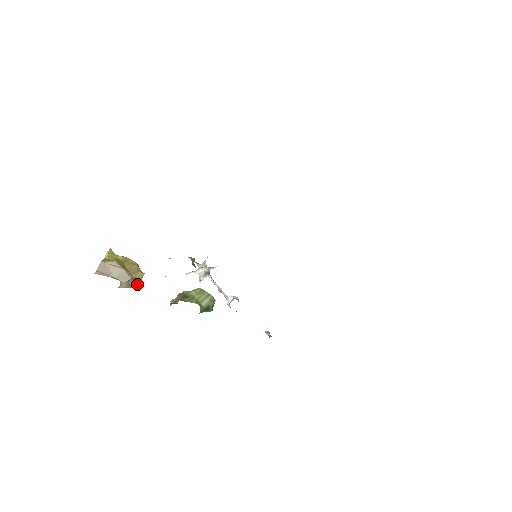
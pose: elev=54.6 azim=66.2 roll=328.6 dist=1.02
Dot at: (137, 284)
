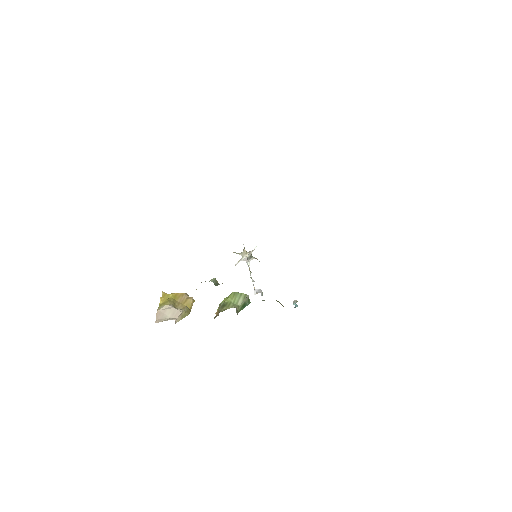
Dot at: occluded
